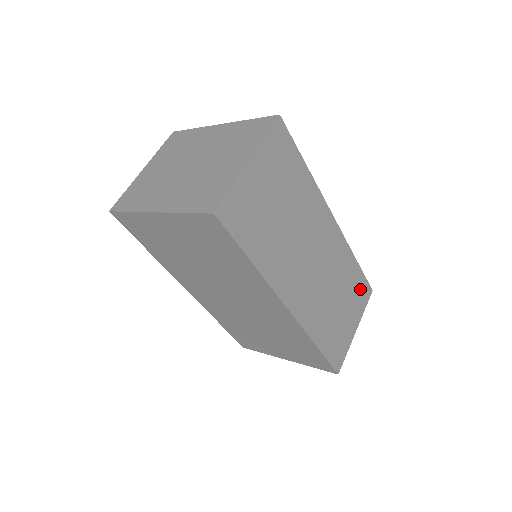
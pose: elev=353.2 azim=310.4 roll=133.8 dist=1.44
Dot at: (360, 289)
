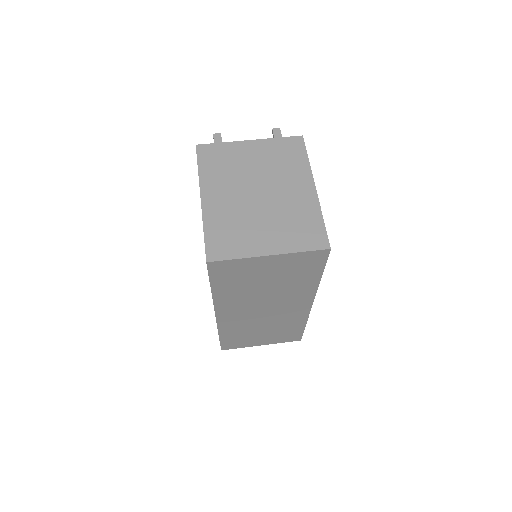
Dot at: (290, 335)
